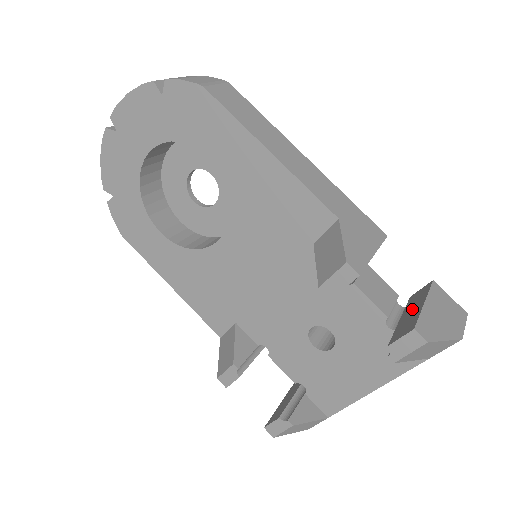
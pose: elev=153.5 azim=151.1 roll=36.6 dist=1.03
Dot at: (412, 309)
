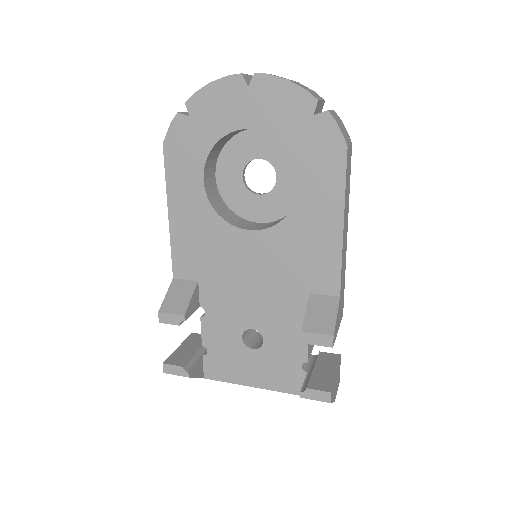
Dot at: (325, 369)
